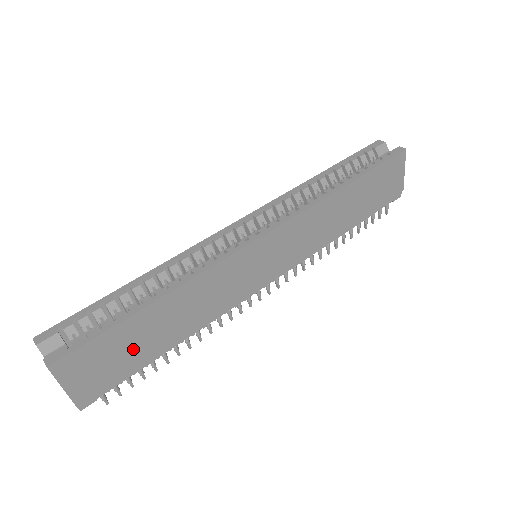
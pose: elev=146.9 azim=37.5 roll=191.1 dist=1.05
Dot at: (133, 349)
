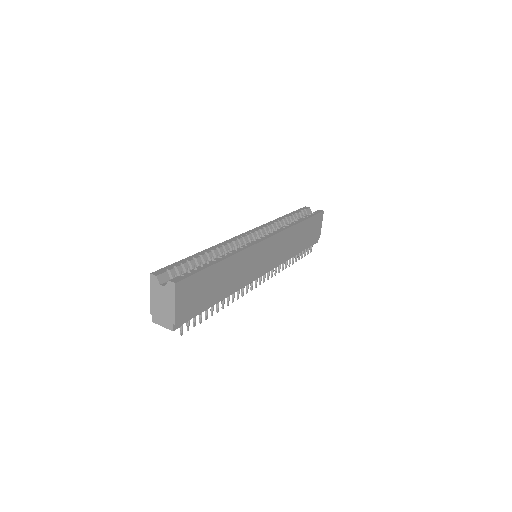
Dot at: (207, 291)
